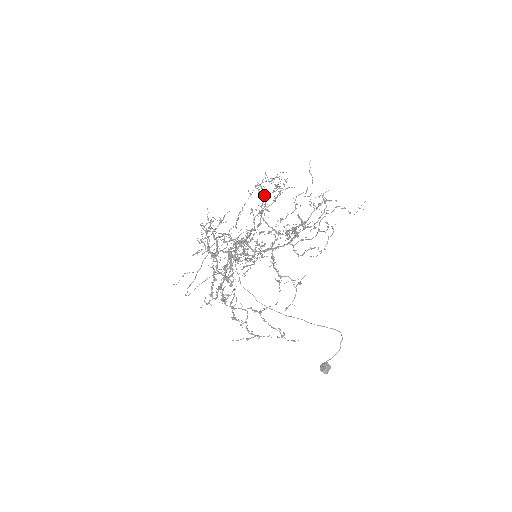
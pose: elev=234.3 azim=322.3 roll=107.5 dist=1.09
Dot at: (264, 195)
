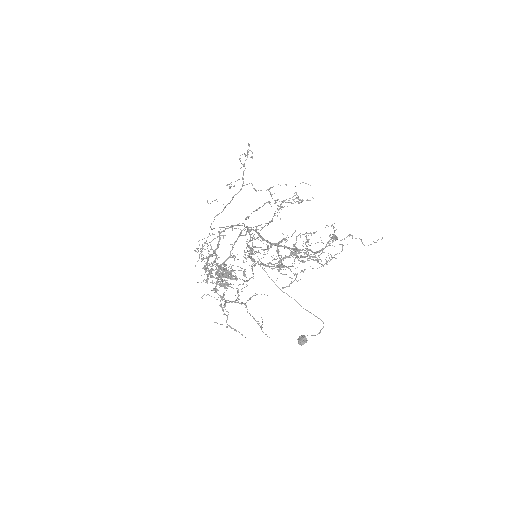
Dot at: (250, 251)
